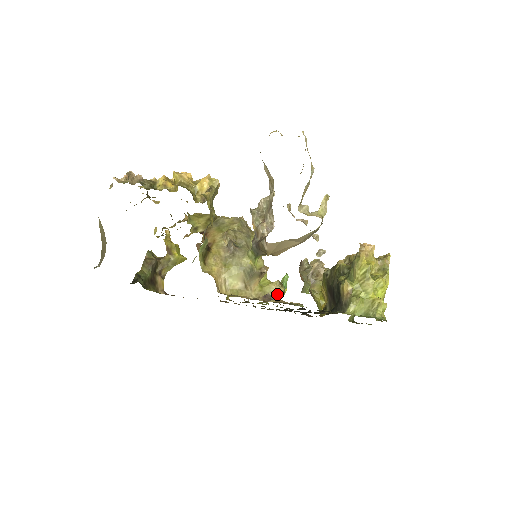
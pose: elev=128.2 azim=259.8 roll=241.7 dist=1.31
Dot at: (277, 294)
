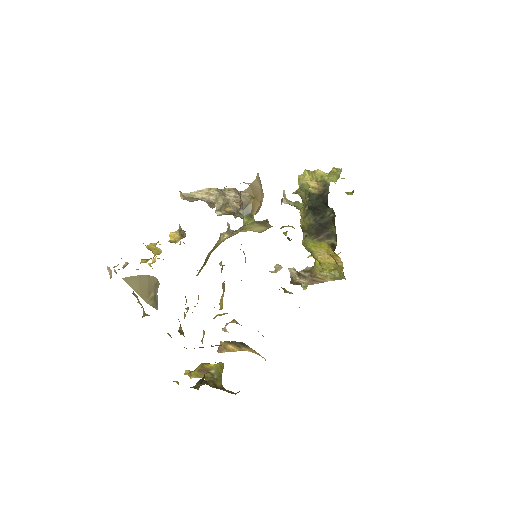
Dot at: occluded
